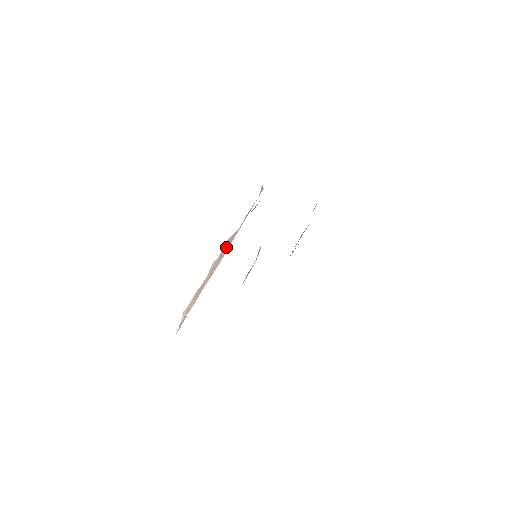
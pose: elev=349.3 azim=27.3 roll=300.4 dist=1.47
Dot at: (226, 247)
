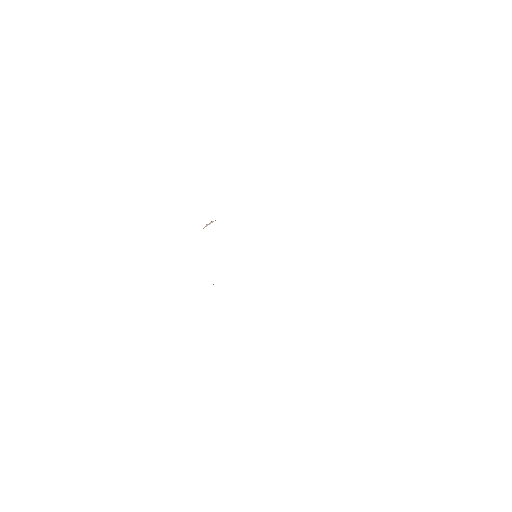
Dot at: occluded
